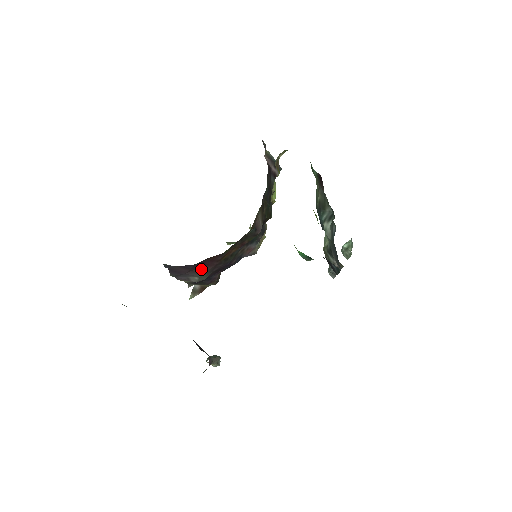
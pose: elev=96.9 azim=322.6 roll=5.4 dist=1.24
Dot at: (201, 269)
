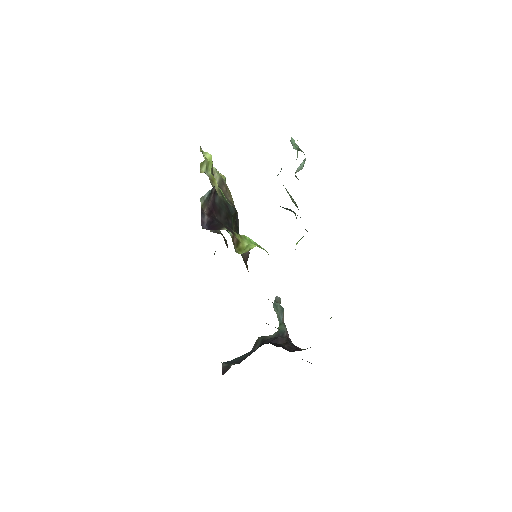
Dot at: occluded
